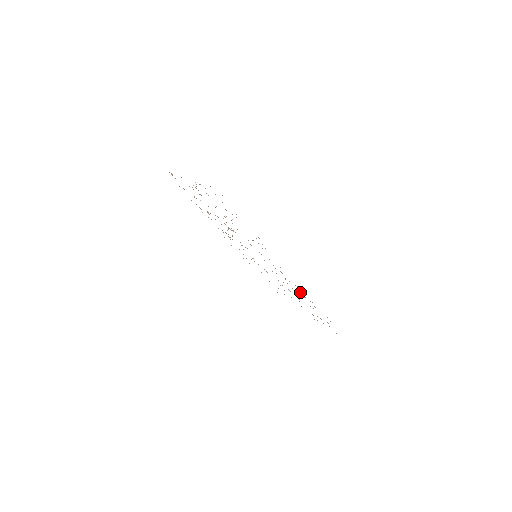
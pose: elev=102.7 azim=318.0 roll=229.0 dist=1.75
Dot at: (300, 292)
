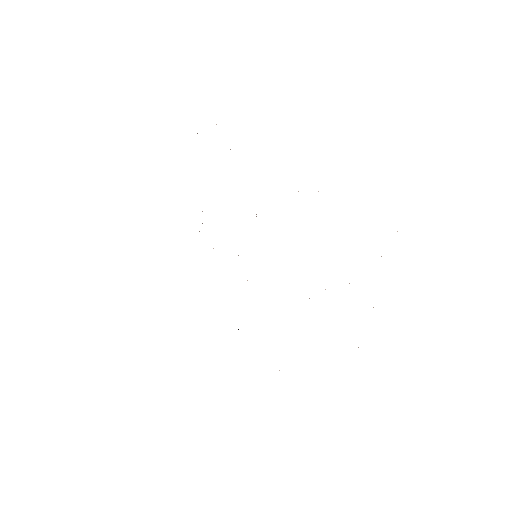
Dot at: occluded
